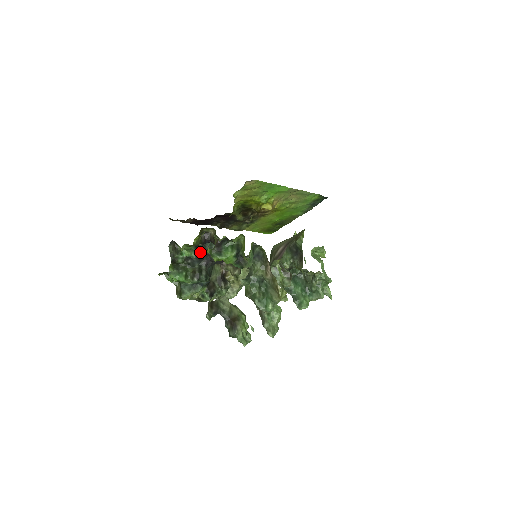
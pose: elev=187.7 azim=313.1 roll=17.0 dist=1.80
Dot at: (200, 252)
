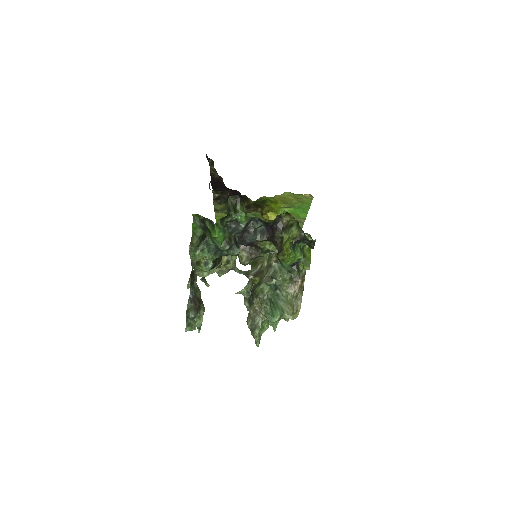
Dot at: occluded
